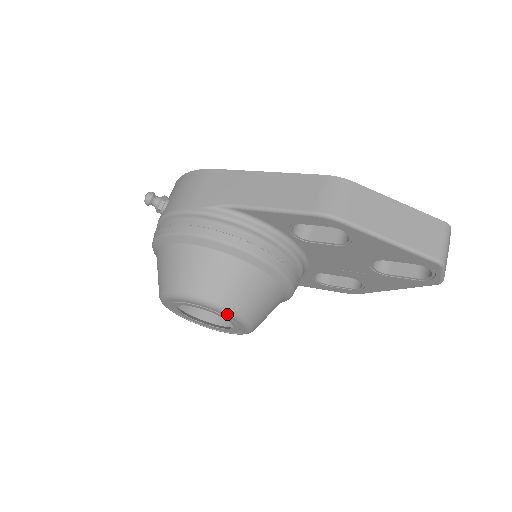
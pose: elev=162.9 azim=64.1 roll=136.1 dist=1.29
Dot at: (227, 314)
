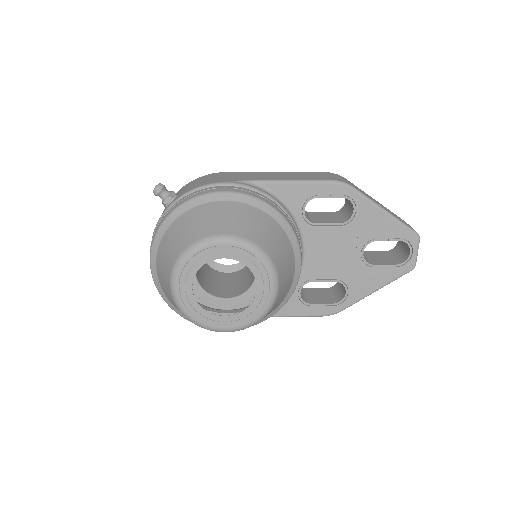
Dot at: (264, 261)
